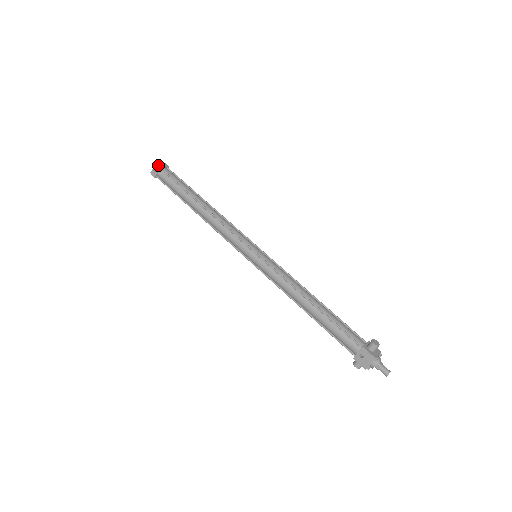
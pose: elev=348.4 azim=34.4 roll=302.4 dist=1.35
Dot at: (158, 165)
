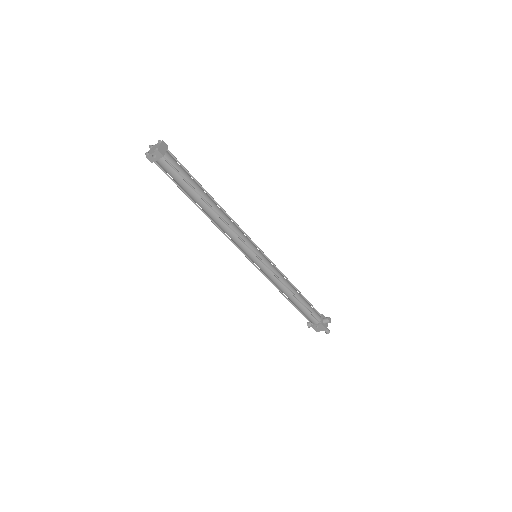
Dot at: (162, 154)
